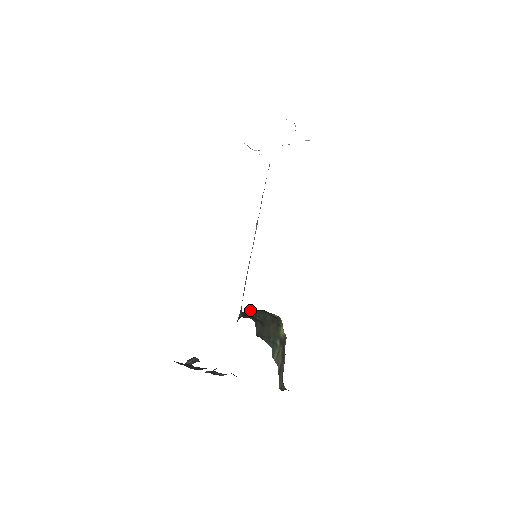
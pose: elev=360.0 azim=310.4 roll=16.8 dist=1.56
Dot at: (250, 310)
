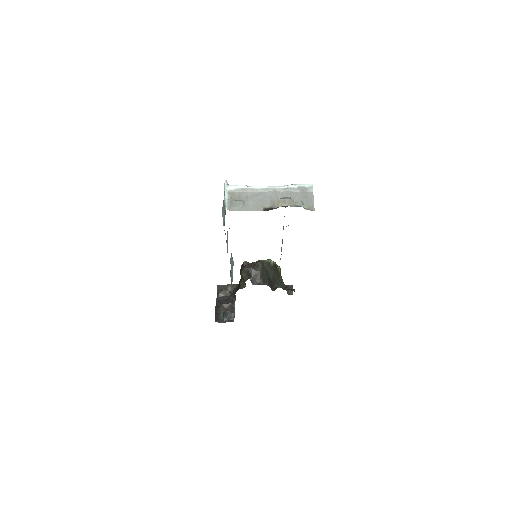
Dot at: (252, 271)
